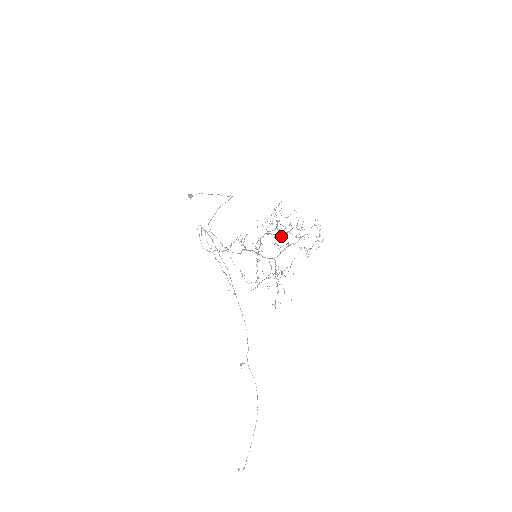
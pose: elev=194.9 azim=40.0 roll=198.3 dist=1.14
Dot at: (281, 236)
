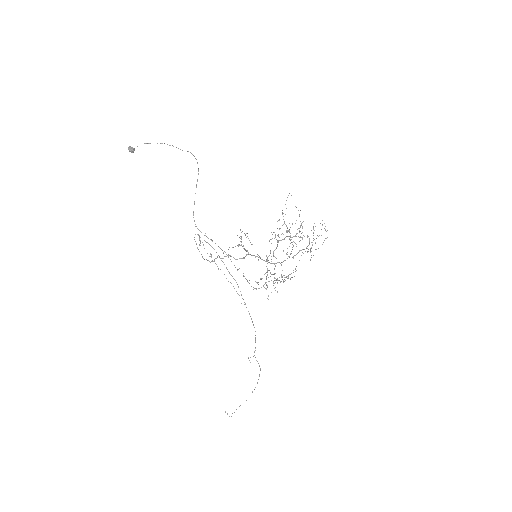
Dot at: occluded
